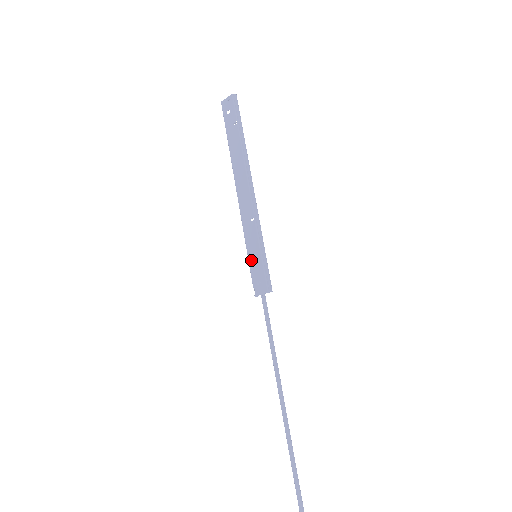
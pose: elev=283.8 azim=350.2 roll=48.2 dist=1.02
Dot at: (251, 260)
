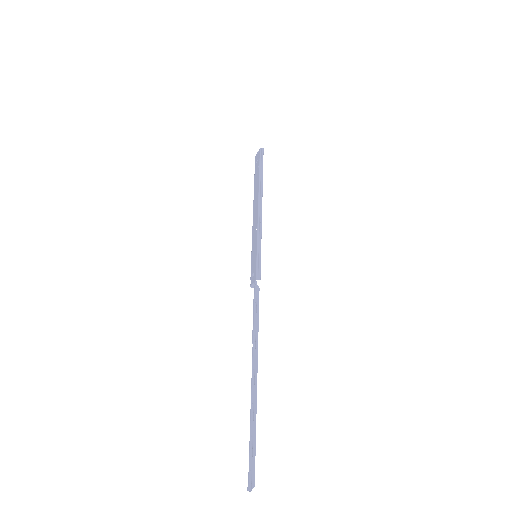
Dot at: (252, 259)
